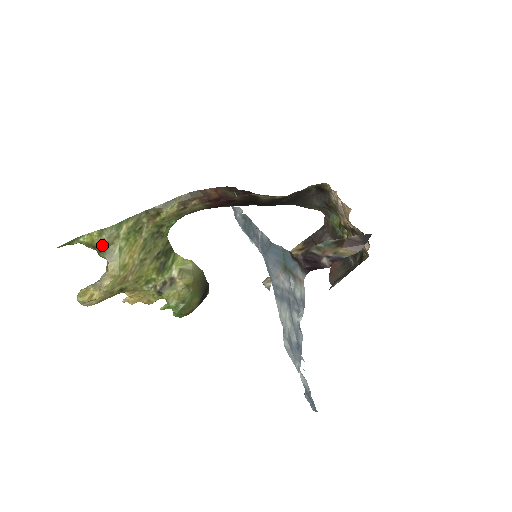
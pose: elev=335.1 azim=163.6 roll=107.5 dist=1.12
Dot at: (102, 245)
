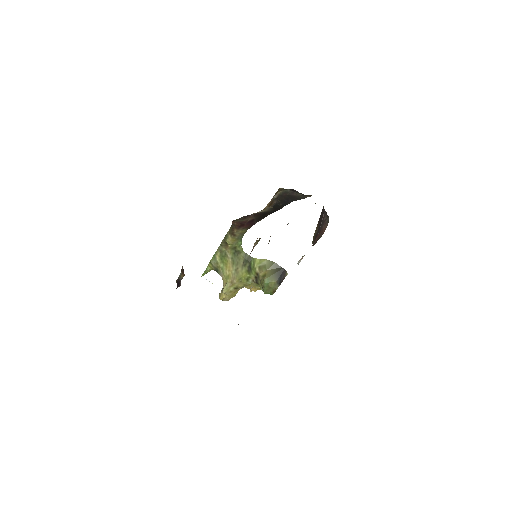
Dot at: (215, 269)
